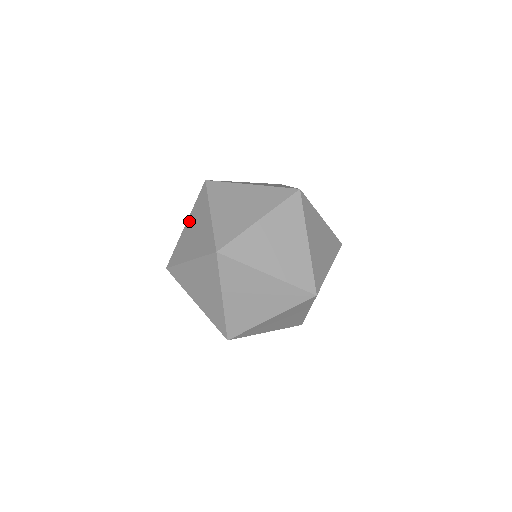
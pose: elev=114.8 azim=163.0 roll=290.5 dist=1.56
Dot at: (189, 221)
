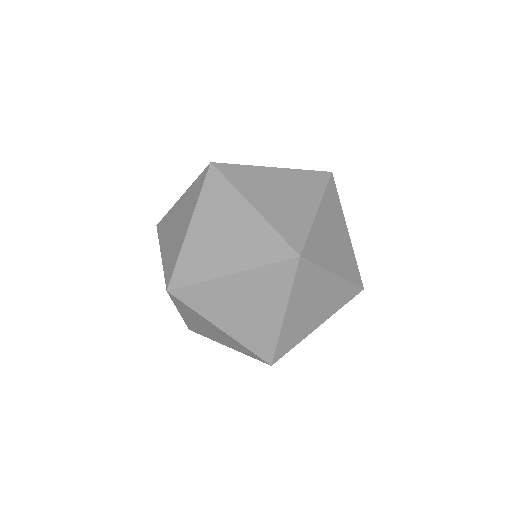
Dot at: (198, 220)
